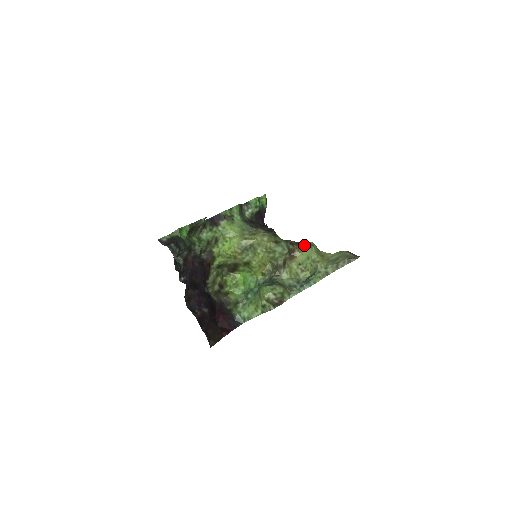
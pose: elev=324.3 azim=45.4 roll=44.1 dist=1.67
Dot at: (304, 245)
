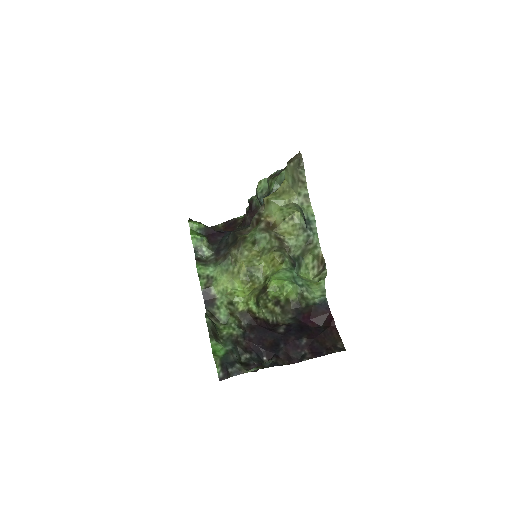
Dot at: (264, 208)
